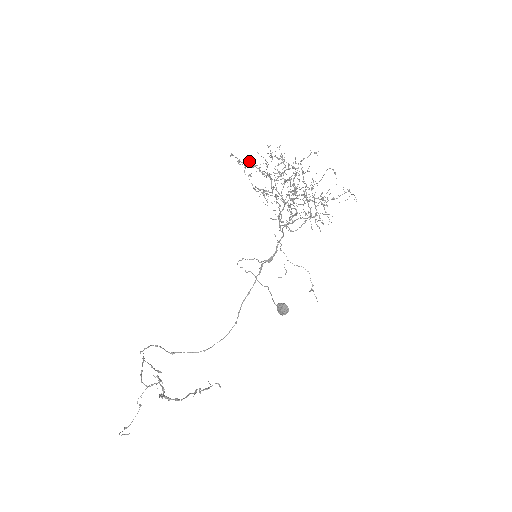
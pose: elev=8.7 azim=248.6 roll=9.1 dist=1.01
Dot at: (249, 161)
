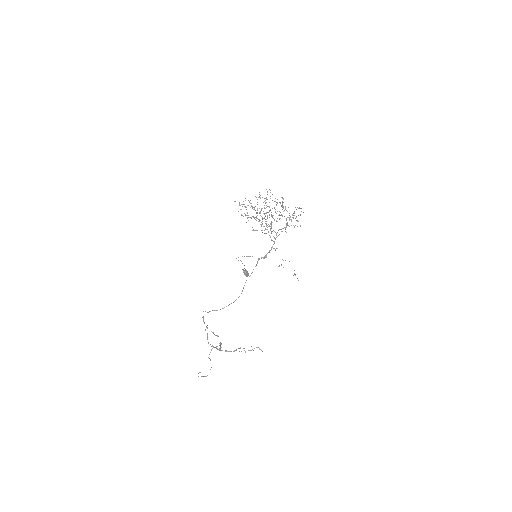
Dot at: (234, 201)
